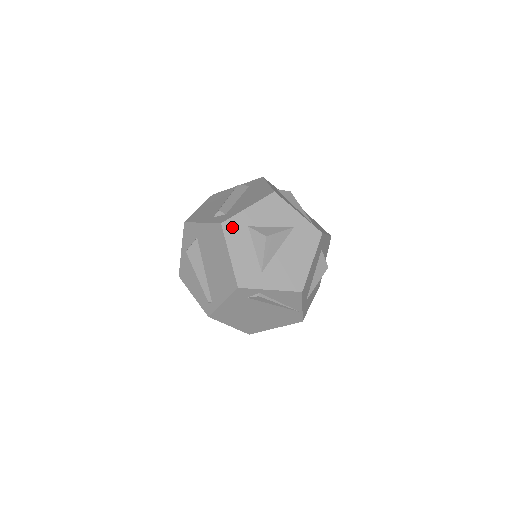
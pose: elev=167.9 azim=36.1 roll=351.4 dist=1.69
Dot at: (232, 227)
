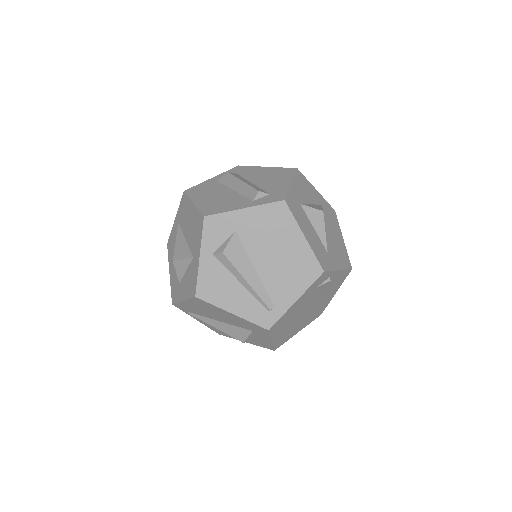
Dot at: (292, 204)
